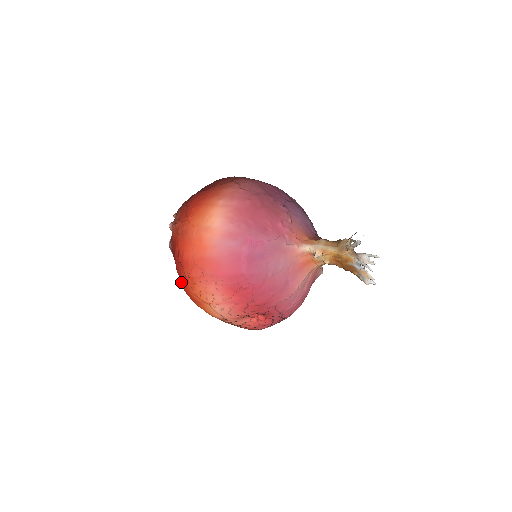
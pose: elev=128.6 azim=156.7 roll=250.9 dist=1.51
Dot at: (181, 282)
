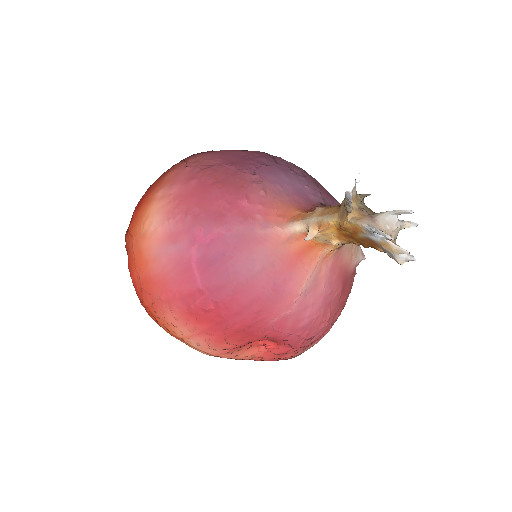
Dot at: occluded
